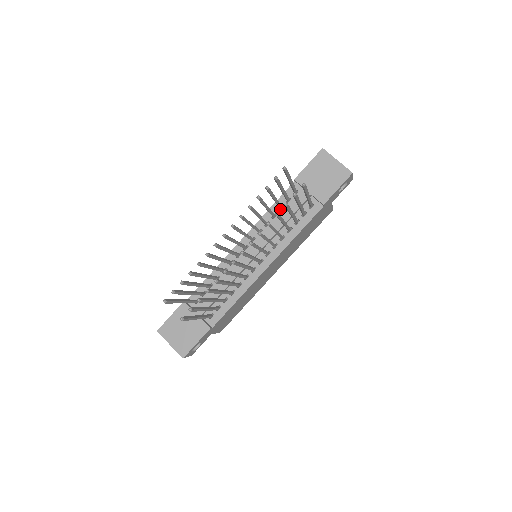
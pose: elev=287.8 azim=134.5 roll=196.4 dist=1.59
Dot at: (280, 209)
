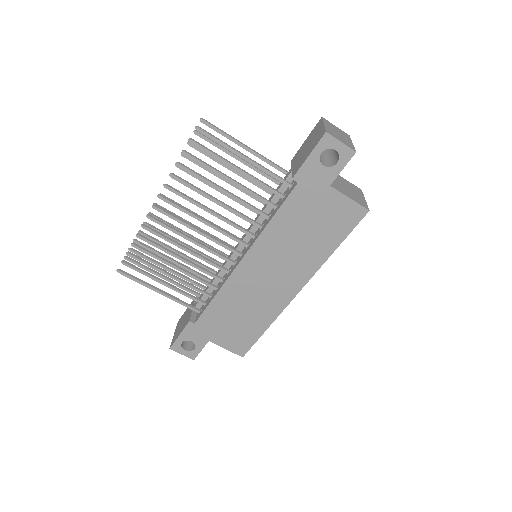
Dot at: occluded
